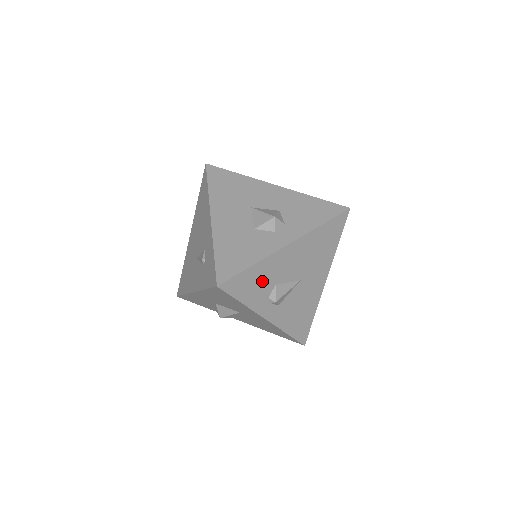
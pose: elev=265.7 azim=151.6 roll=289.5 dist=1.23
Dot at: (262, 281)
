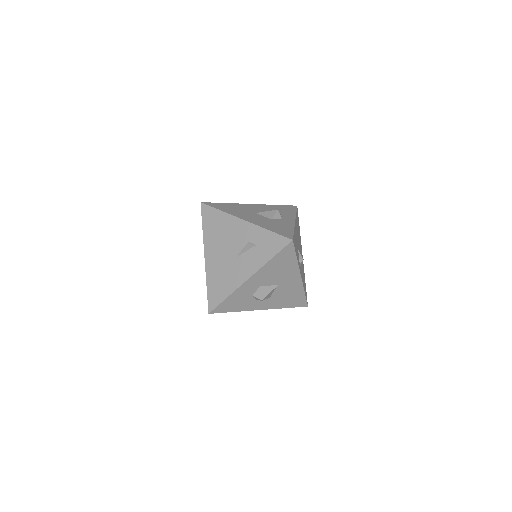
Dot at: (296, 244)
